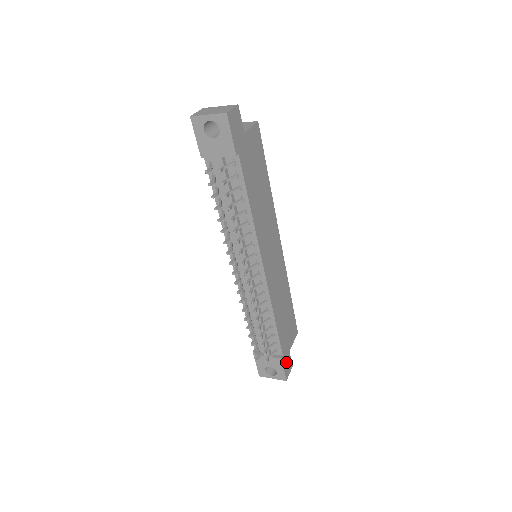
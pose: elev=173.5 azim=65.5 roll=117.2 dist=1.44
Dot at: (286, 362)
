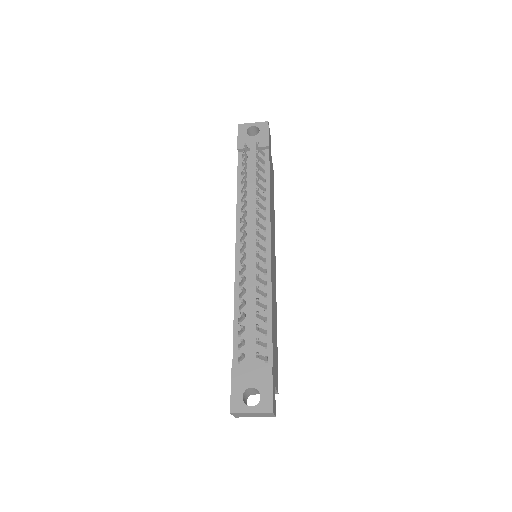
Dot at: (273, 388)
